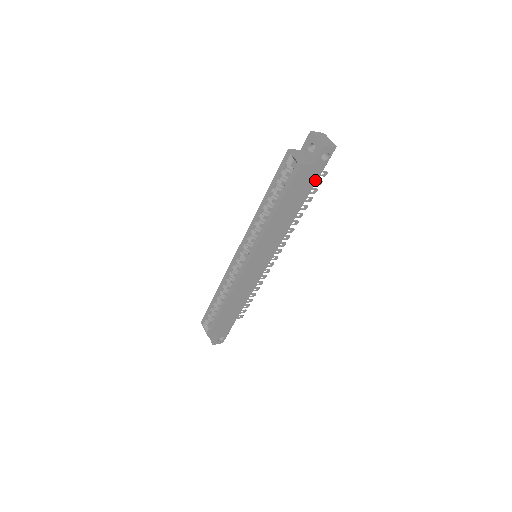
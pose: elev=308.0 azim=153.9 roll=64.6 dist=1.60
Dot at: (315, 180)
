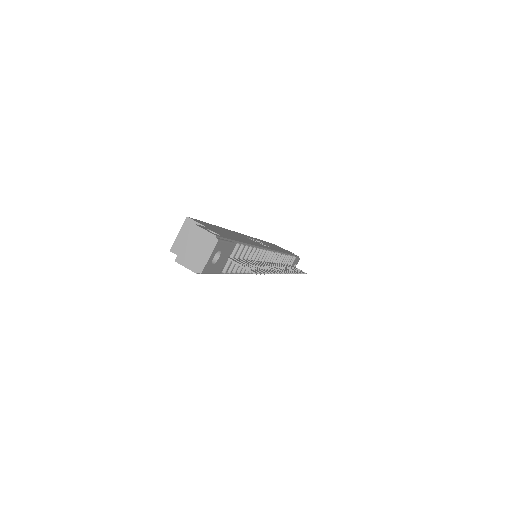
Dot at: occluded
